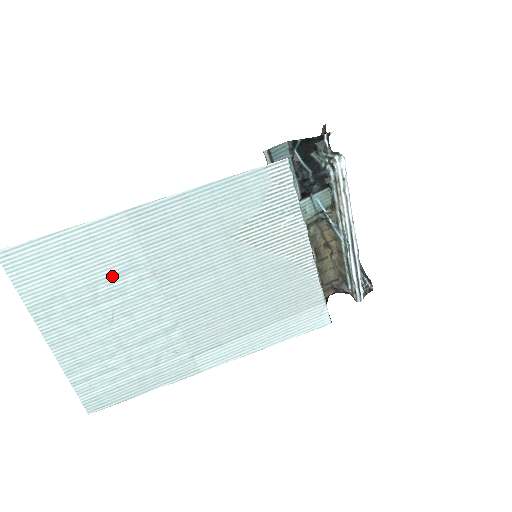
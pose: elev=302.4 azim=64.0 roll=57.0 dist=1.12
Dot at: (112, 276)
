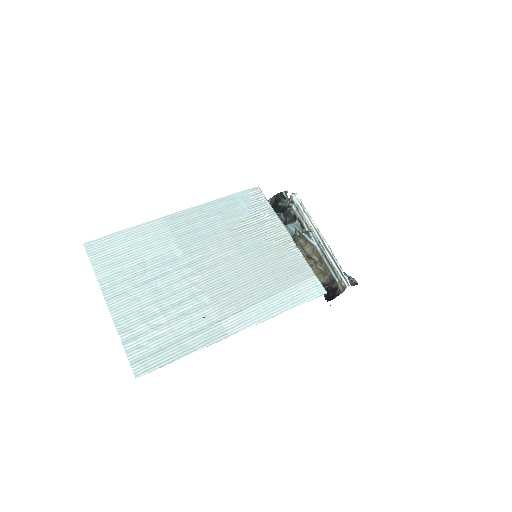
Dot at: (156, 257)
